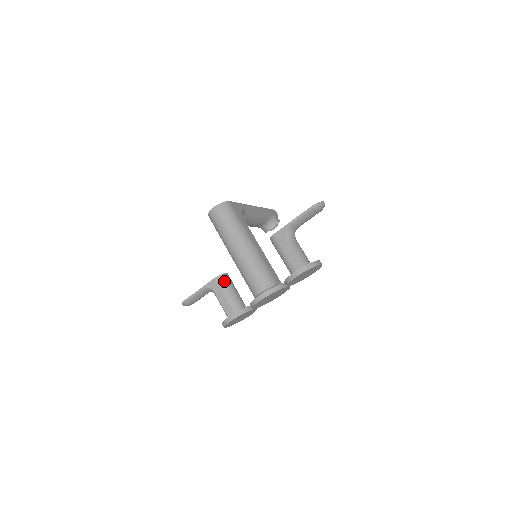
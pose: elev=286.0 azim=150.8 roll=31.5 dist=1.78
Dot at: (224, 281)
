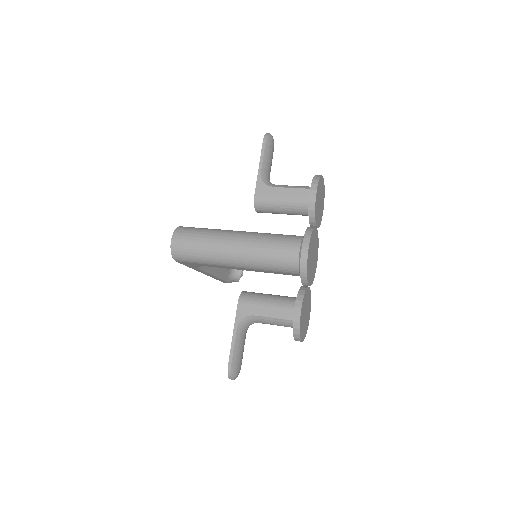
Dot at: (251, 295)
